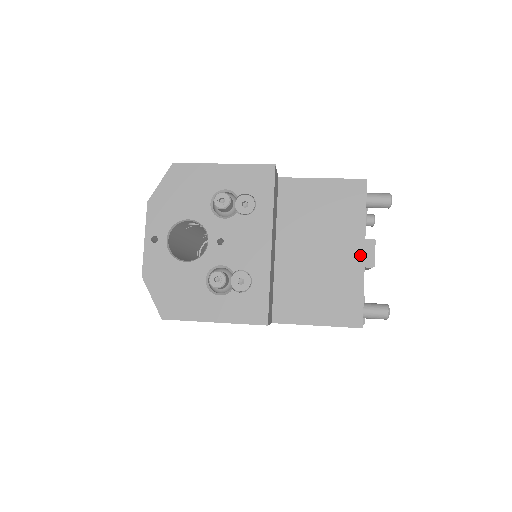
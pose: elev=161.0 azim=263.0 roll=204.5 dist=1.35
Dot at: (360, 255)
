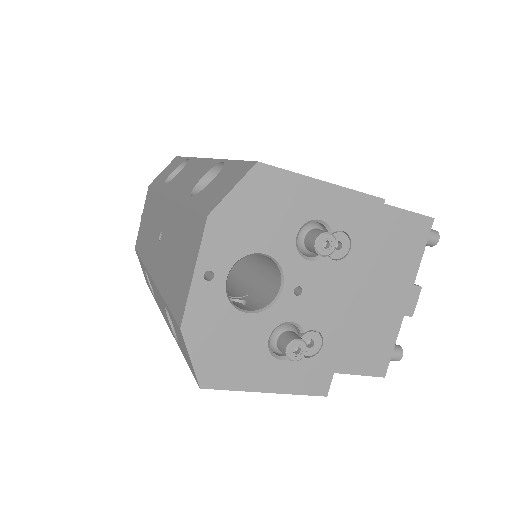
Dot at: (404, 302)
